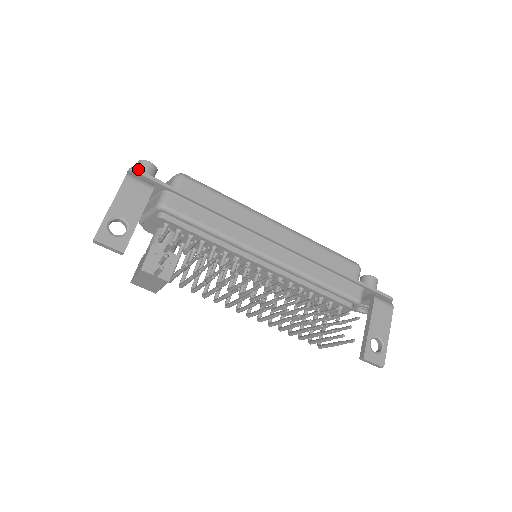
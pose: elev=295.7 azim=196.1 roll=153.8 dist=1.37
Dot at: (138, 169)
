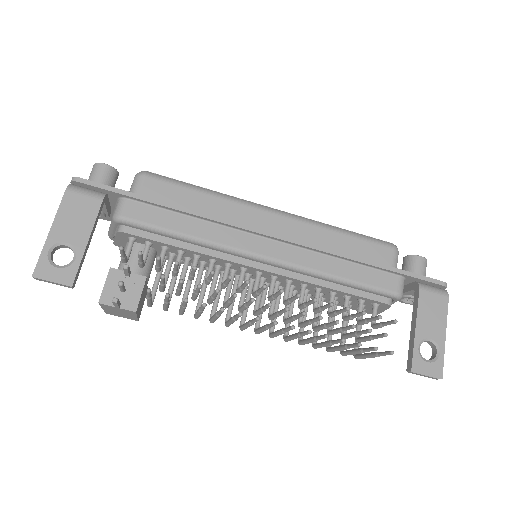
Dot at: (81, 178)
